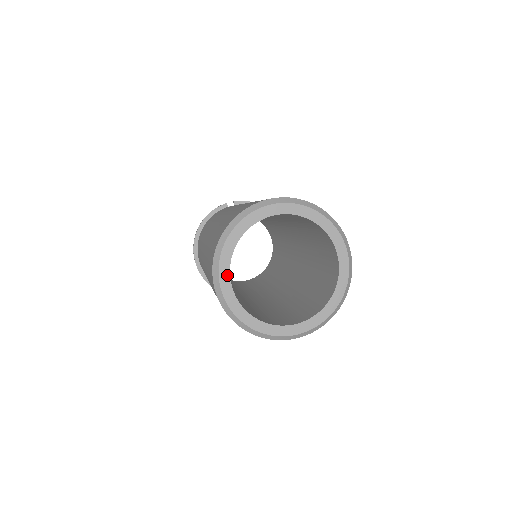
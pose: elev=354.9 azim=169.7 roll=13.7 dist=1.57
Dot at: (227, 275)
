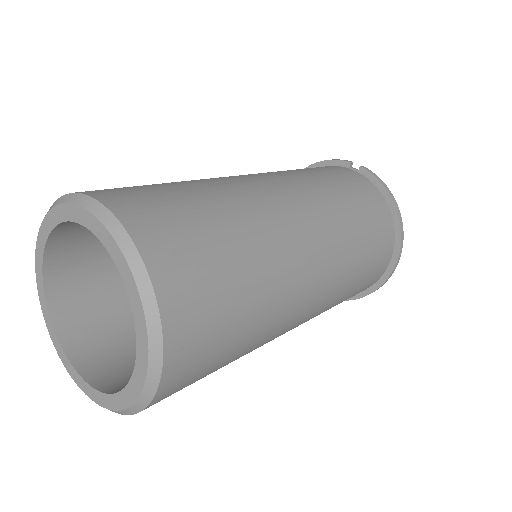
Dot at: (41, 253)
